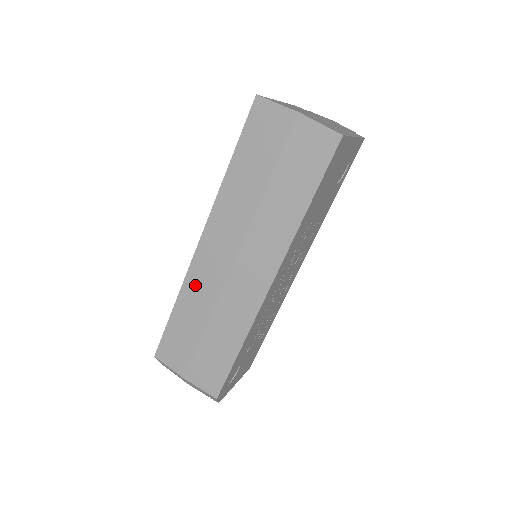
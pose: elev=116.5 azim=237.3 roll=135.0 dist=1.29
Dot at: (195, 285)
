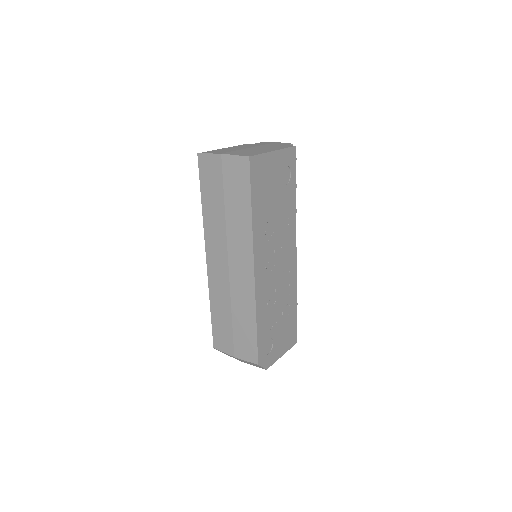
Dot at: (215, 289)
